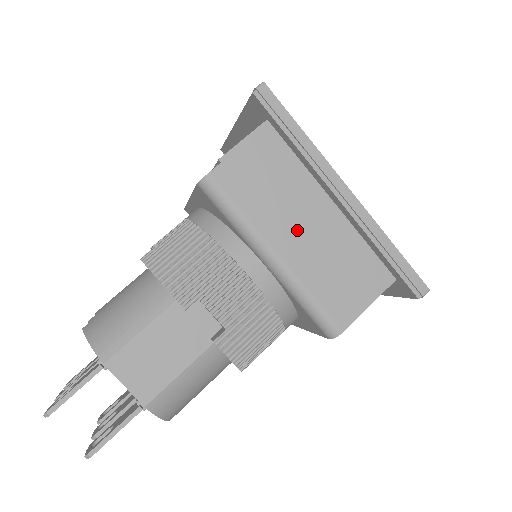
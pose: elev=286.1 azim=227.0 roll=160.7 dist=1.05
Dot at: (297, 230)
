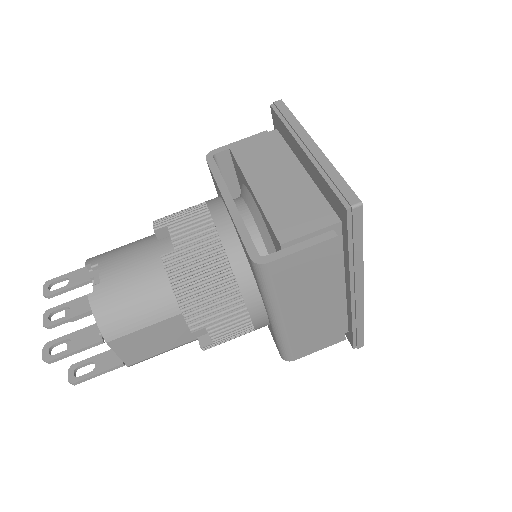
Dot at: (307, 307)
